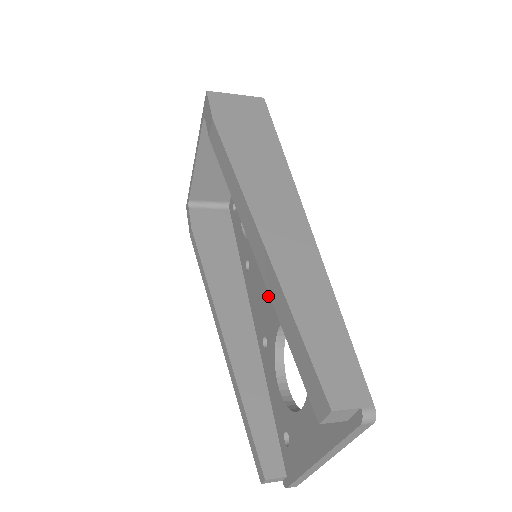
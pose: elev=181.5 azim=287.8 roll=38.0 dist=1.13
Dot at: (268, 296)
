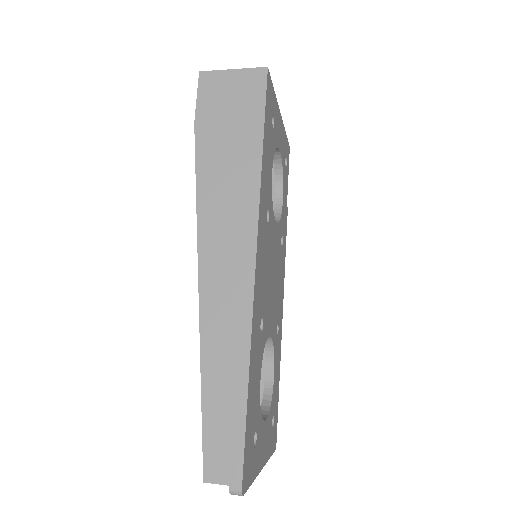
Dot at: occluded
